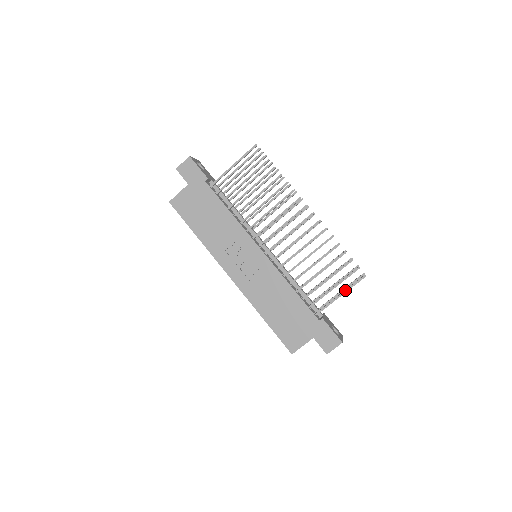
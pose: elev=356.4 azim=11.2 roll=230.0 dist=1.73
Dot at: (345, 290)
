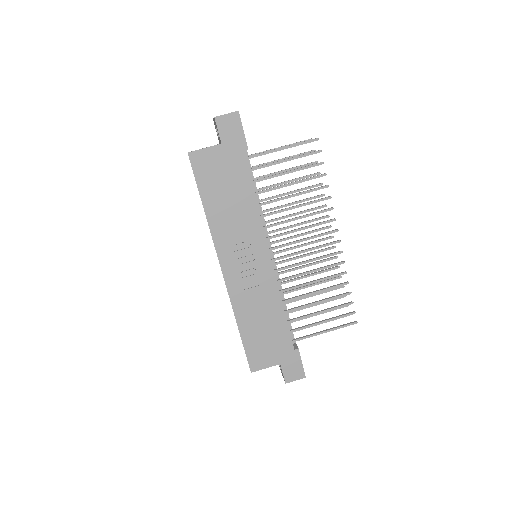
Dot at: (332, 329)
